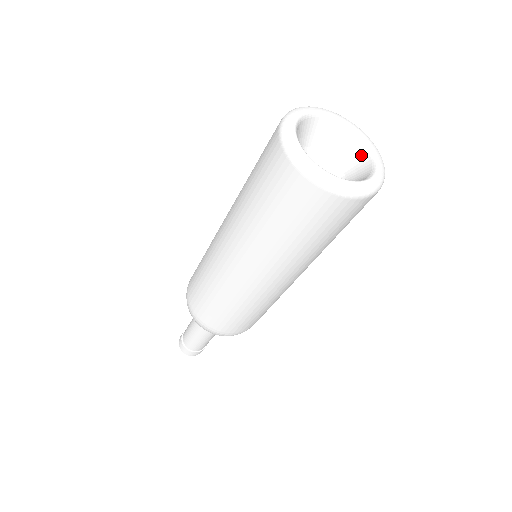
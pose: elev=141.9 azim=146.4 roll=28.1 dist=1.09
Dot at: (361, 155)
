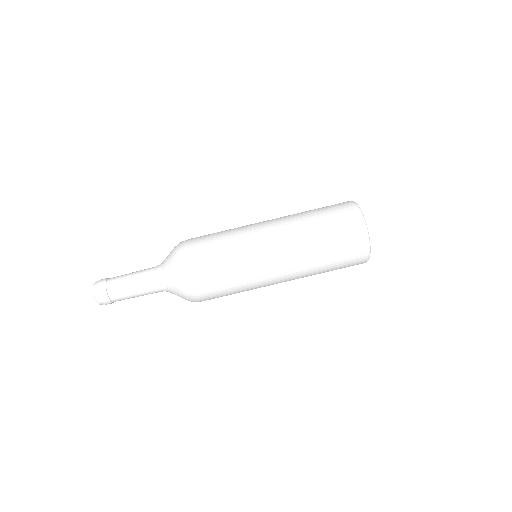
Dot at: occluded
